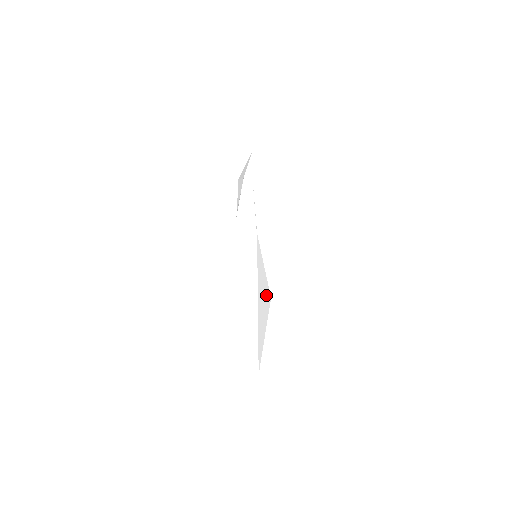
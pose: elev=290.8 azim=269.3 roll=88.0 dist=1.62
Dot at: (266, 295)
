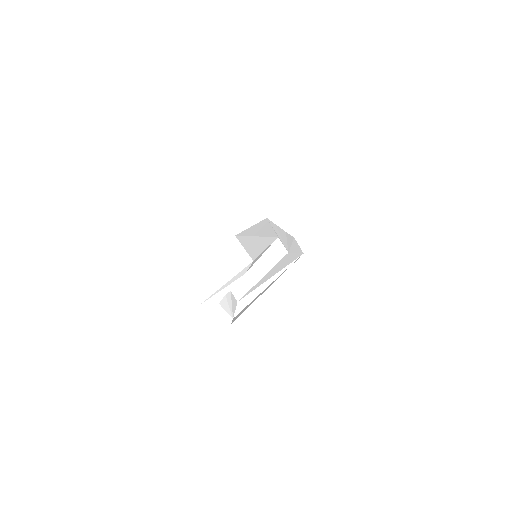
Dot at: (255, 253)
